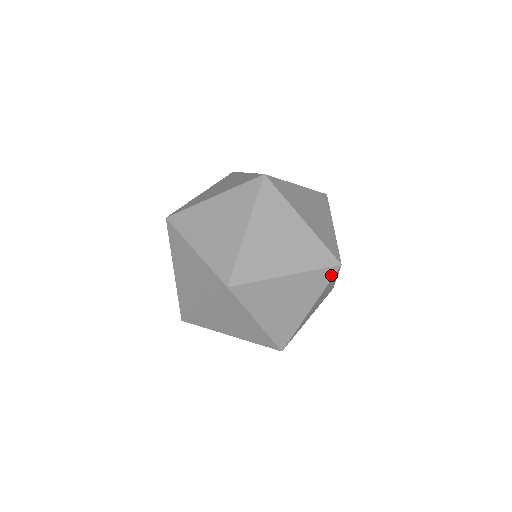
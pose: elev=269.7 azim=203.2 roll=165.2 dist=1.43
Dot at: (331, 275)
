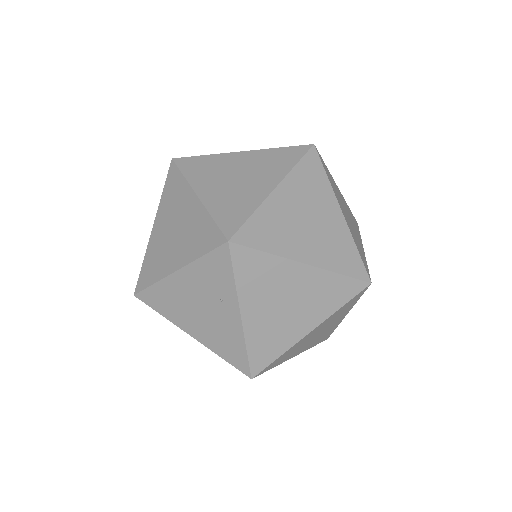
Dot at: (317, 161)
